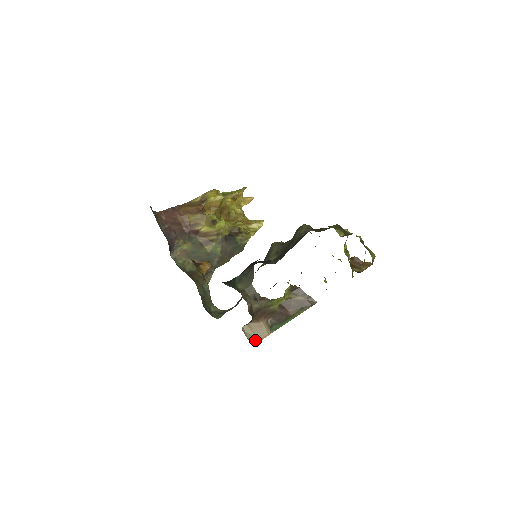
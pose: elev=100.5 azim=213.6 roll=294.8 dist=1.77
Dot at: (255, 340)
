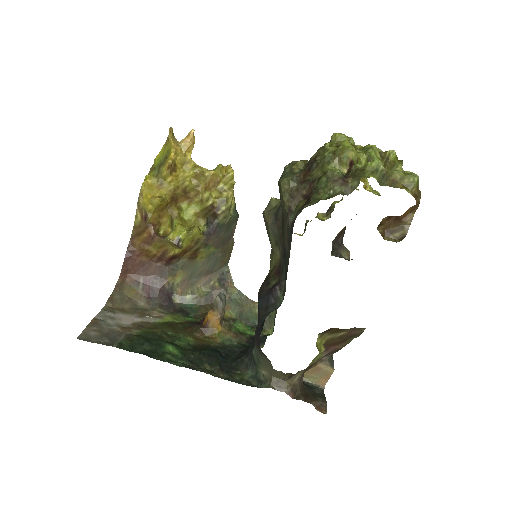
Dot at: (322, 382)
